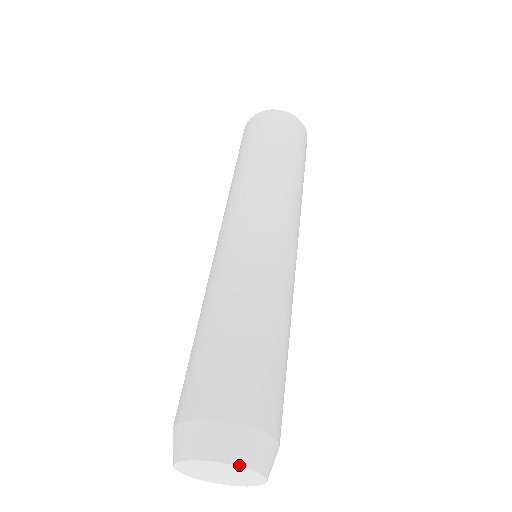
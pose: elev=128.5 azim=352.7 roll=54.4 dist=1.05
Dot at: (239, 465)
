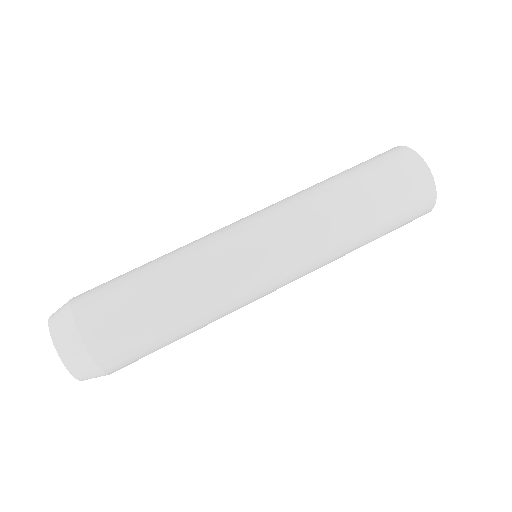
Dot at: (54, 344)
